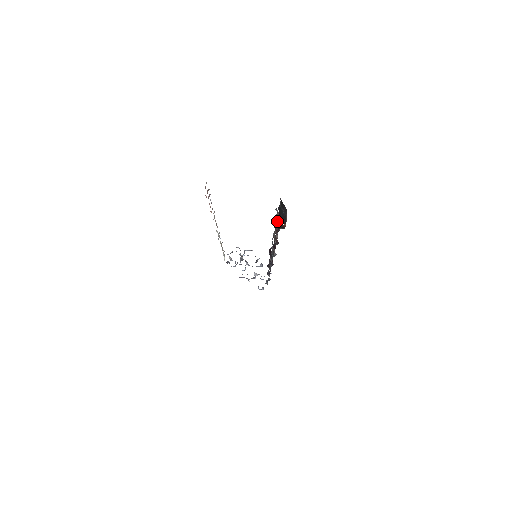
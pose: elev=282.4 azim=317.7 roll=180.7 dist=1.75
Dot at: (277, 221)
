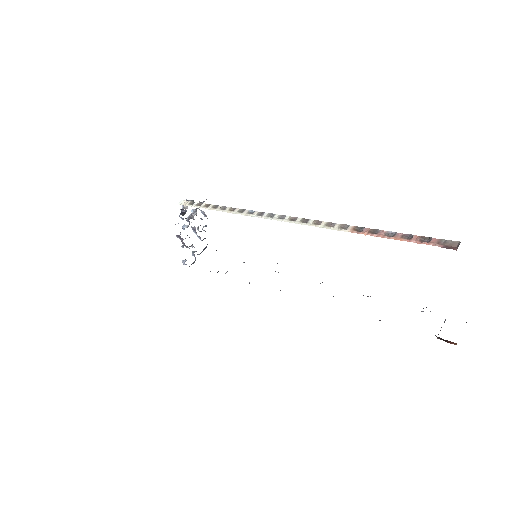
Dot at: occluded
